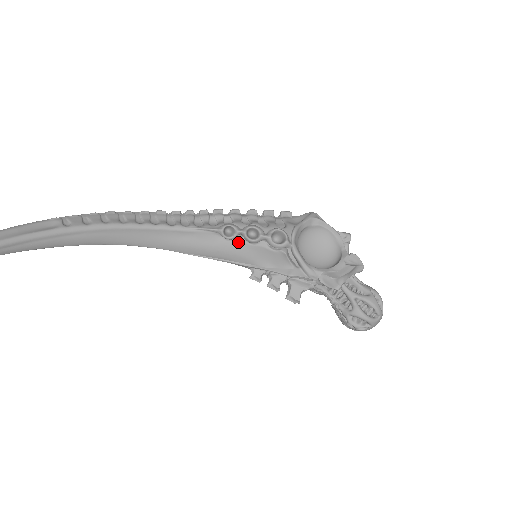
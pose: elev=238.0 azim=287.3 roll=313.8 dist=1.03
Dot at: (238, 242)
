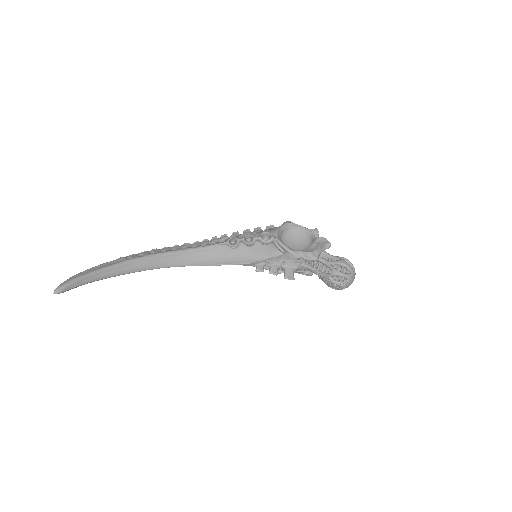
Dot at: (241, 248)
